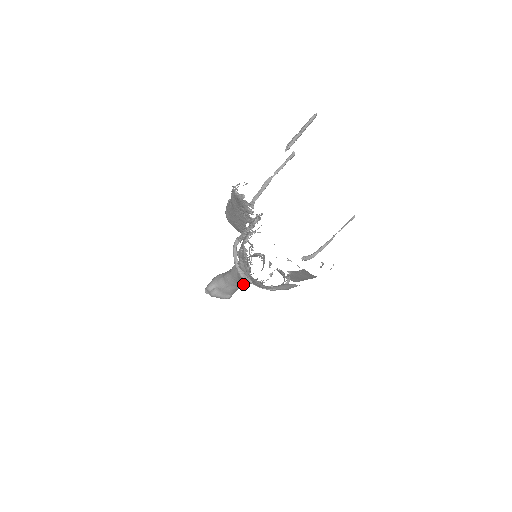
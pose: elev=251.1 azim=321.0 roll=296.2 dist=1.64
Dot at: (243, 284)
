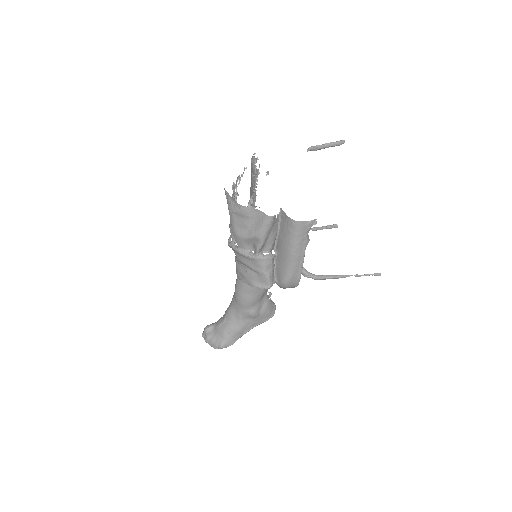
Dot at: (240, 322)
